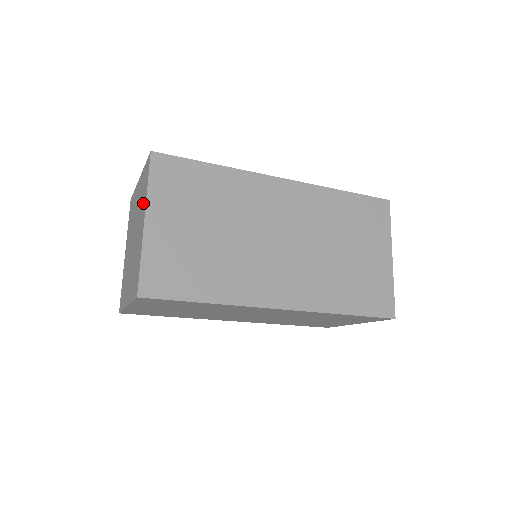
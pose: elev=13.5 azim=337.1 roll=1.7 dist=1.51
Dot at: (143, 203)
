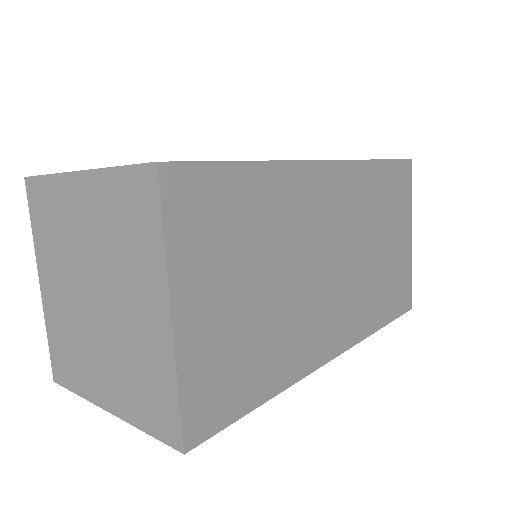
Dot at: (145, 265)
